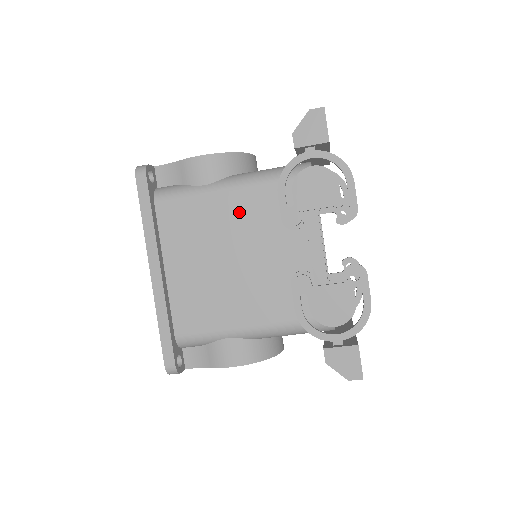
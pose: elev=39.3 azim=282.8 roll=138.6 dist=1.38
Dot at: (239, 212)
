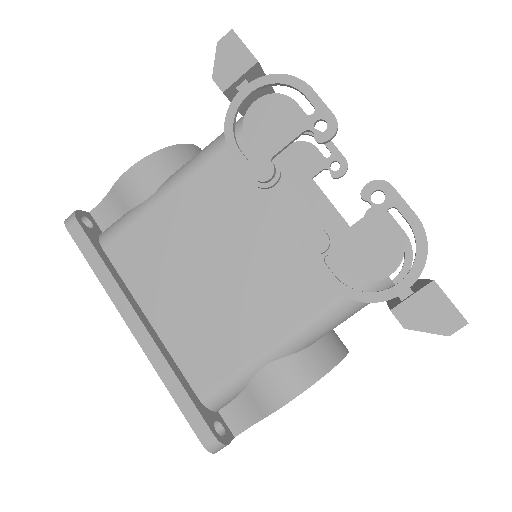
Dot at: (201, 204)
